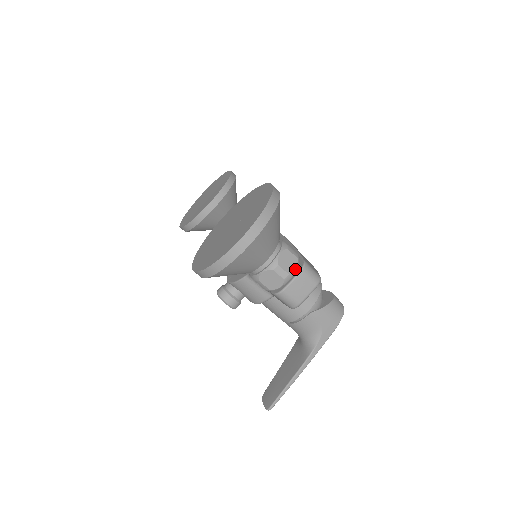
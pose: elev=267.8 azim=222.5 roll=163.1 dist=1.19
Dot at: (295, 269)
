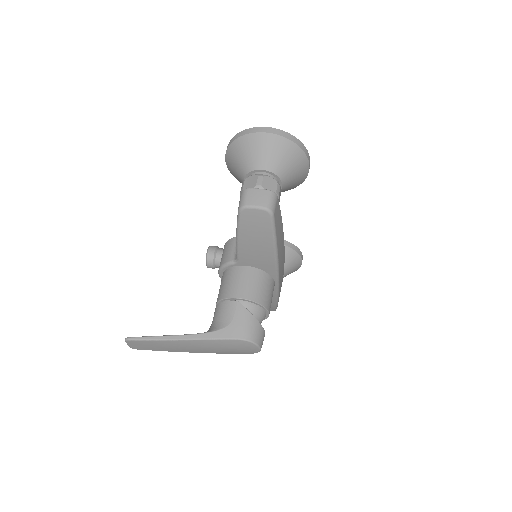
Dot at: (268, 191)
